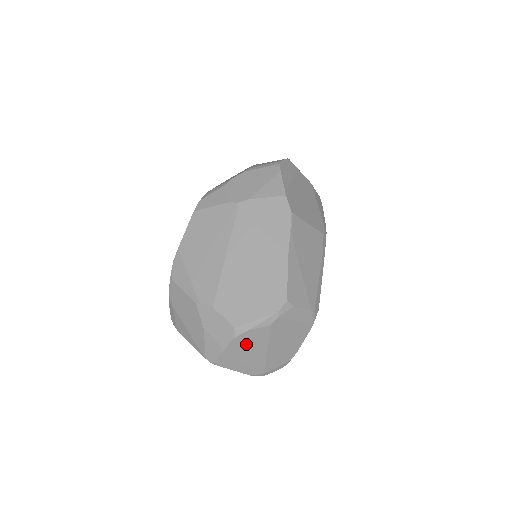
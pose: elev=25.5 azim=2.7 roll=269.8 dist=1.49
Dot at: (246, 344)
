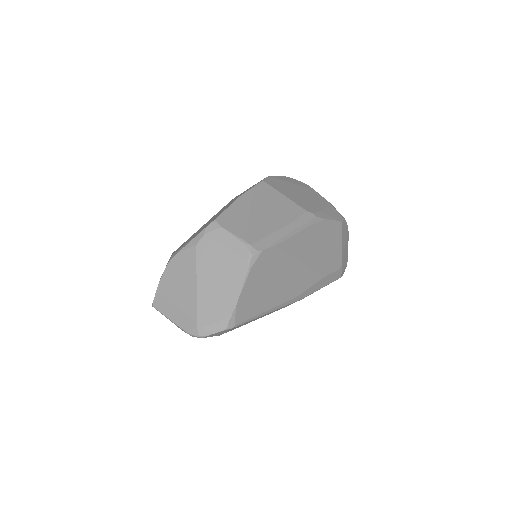
Dot at: (177, 274)
